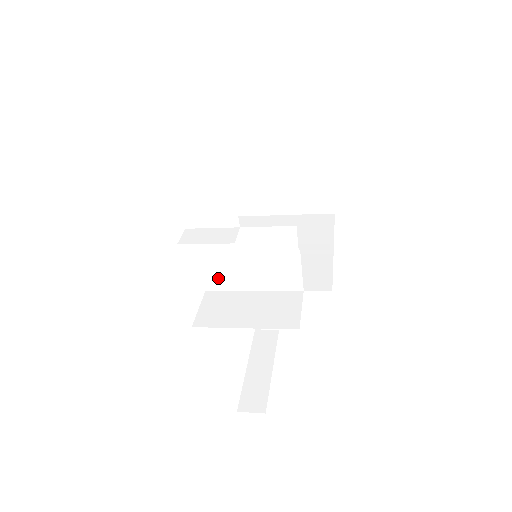
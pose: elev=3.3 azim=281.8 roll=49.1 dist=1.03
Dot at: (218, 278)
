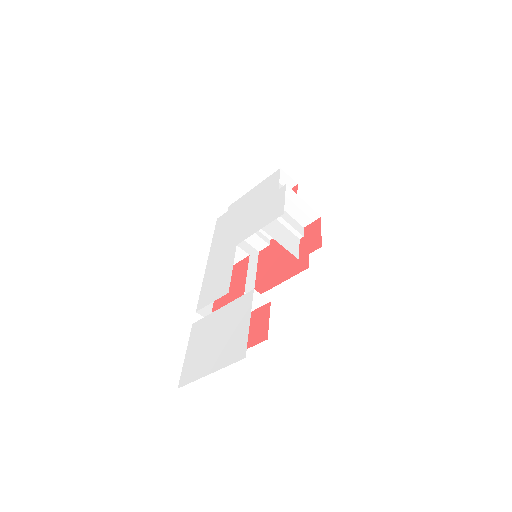
Dot at: (268, 228)
